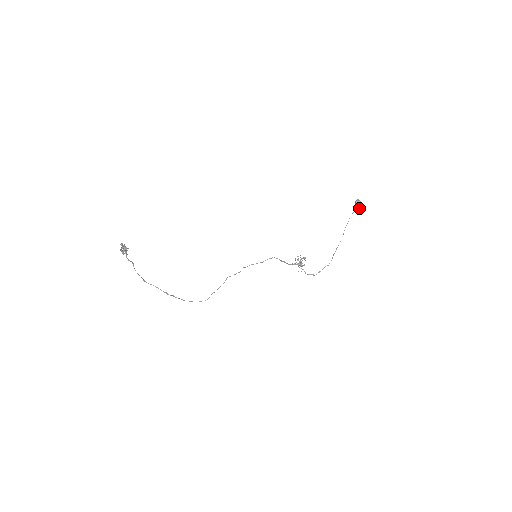
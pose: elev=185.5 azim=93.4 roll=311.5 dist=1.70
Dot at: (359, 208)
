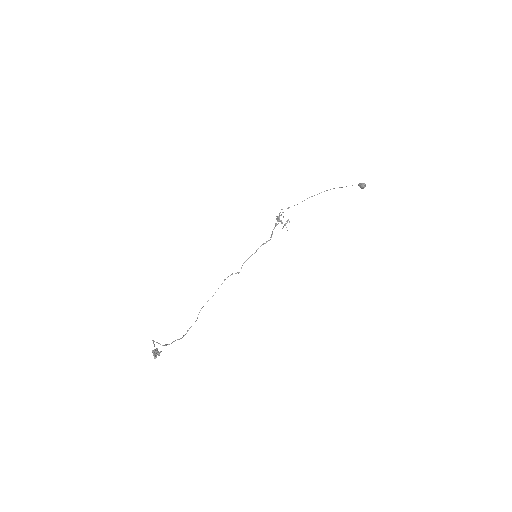
Dot at: occluded
